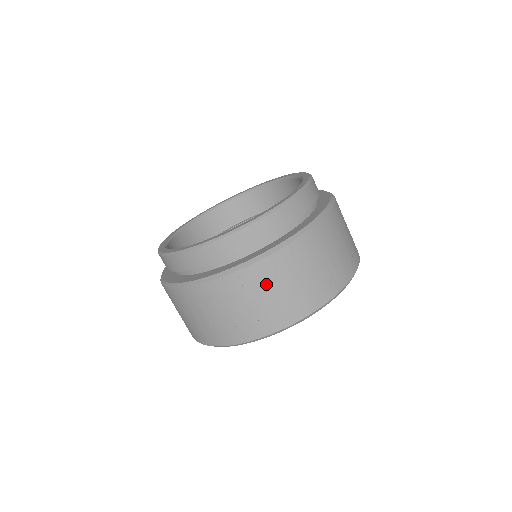
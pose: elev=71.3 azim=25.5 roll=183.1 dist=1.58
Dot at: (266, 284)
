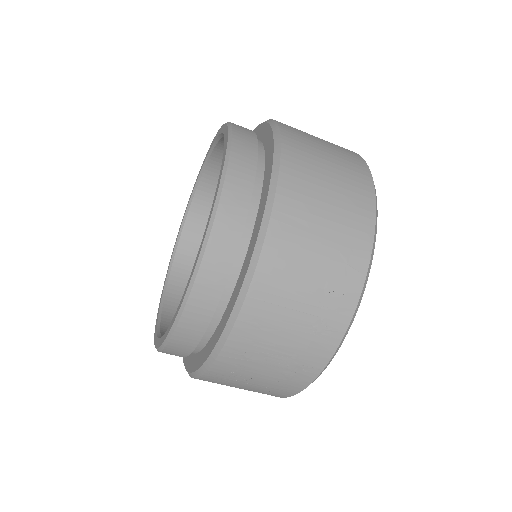
Dot at: (244, 372)
